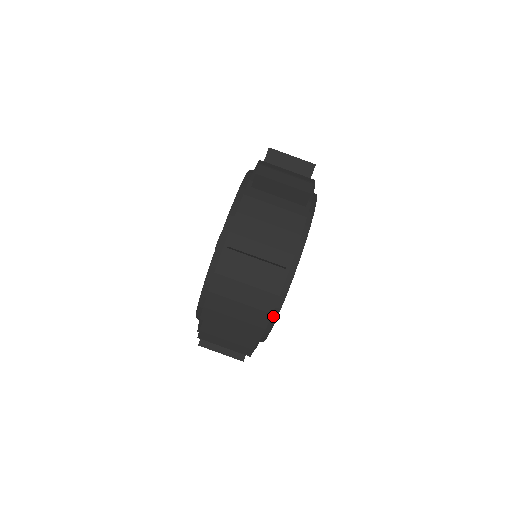
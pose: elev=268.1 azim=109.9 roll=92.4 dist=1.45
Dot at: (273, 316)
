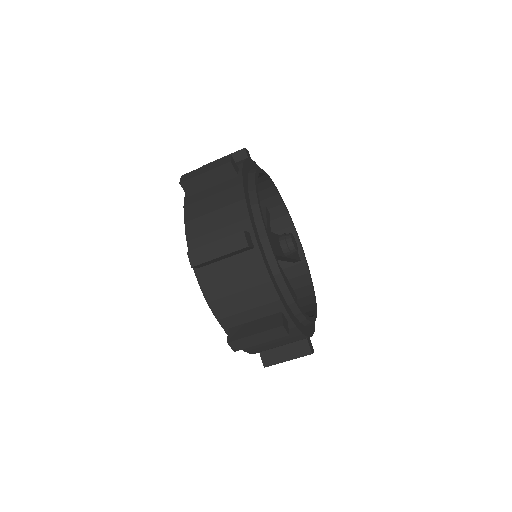
Dot at: occluded
